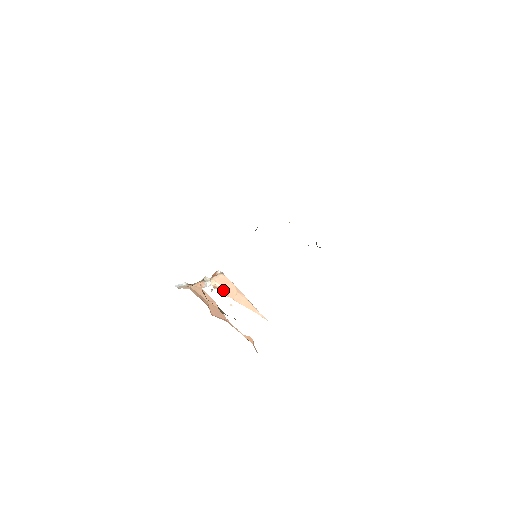
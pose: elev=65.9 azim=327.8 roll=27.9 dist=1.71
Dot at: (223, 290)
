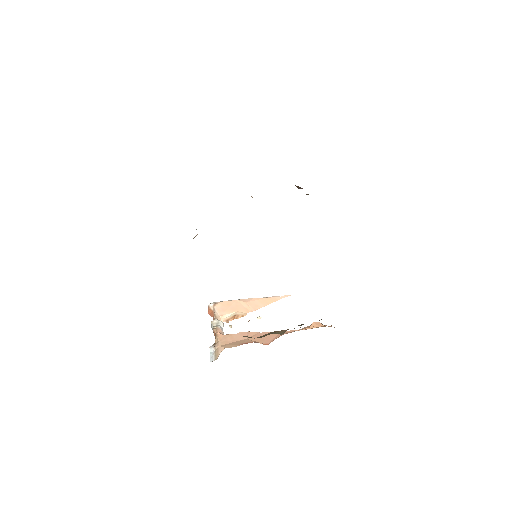
Dot at: (236, 315)
